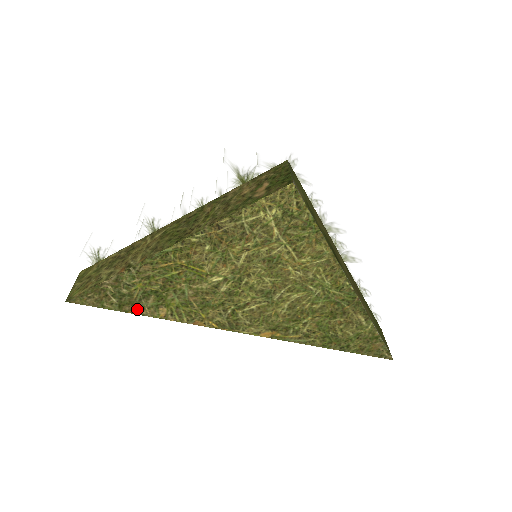
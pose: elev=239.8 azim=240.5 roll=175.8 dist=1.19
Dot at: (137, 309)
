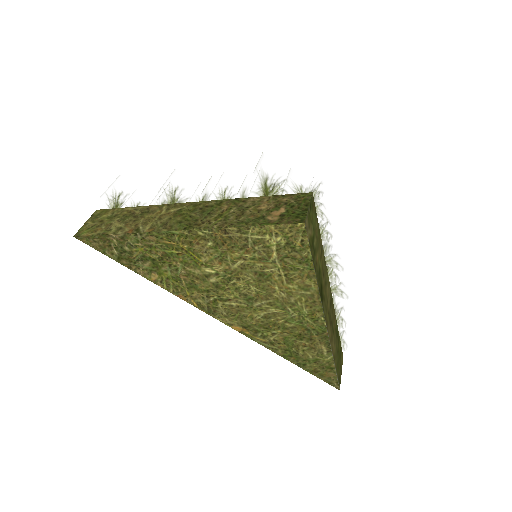
Dot at: (133, 266)
